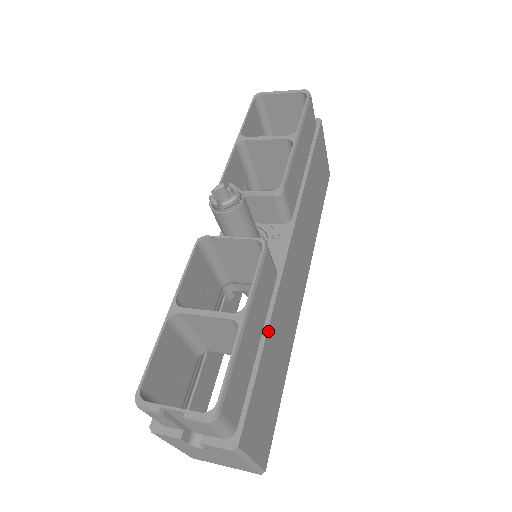
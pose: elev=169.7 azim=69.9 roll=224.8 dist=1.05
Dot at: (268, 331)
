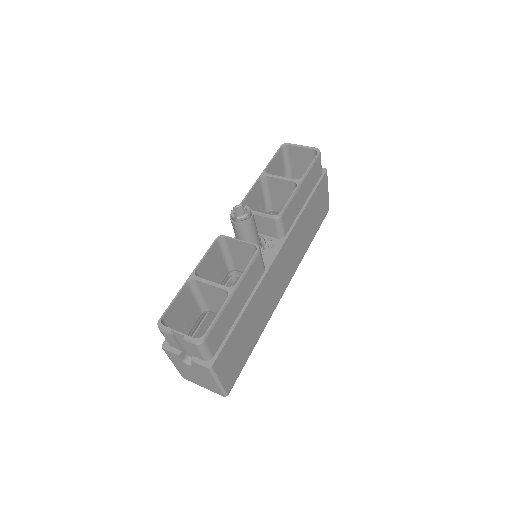
Dot at: (249, 305)
